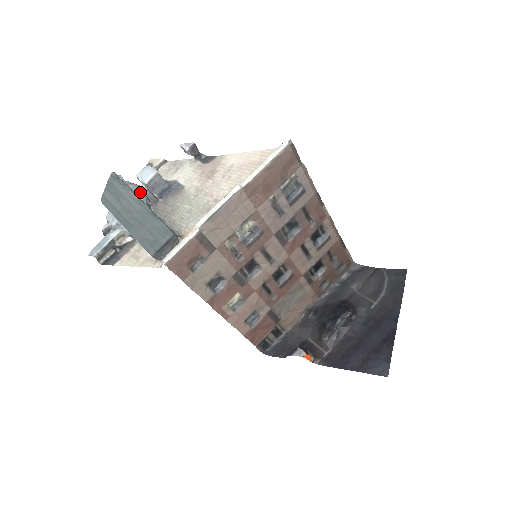
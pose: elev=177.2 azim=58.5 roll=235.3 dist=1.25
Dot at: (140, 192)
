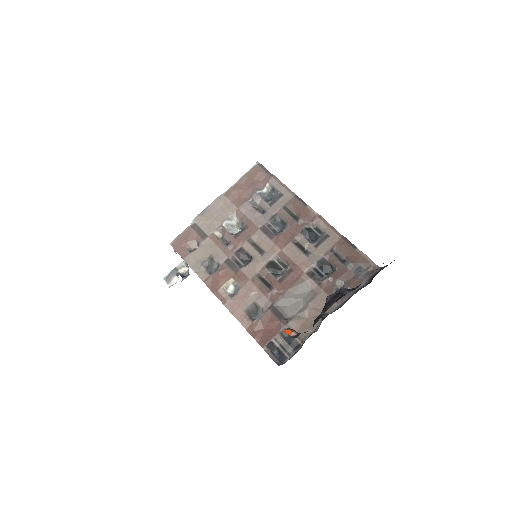
Dot at: occluded
